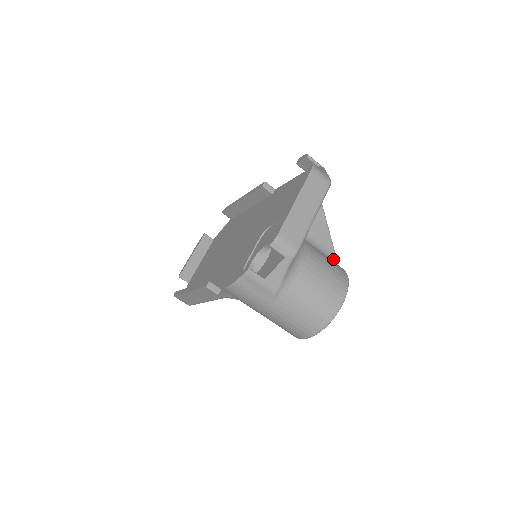
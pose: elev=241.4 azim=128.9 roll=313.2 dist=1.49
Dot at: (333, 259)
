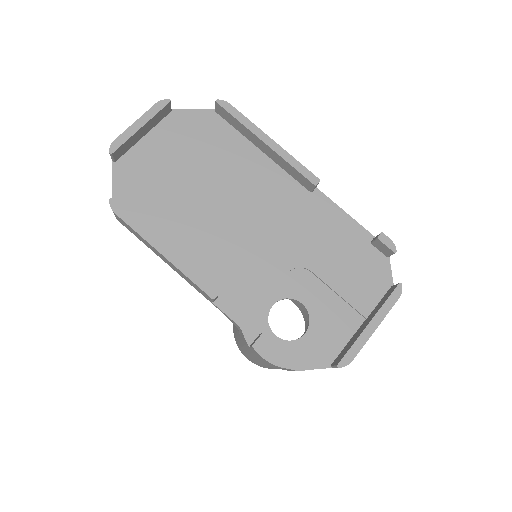
Dot at: occluded
